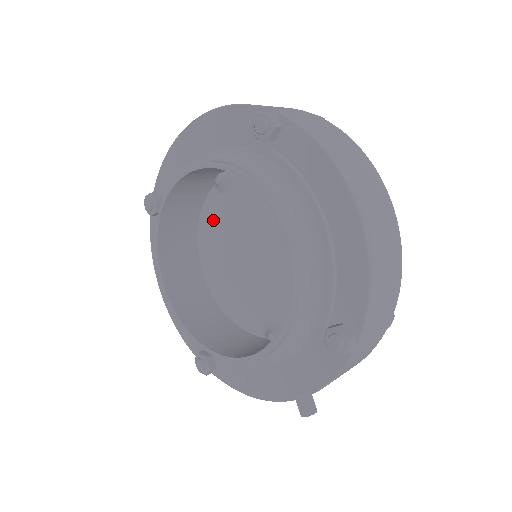
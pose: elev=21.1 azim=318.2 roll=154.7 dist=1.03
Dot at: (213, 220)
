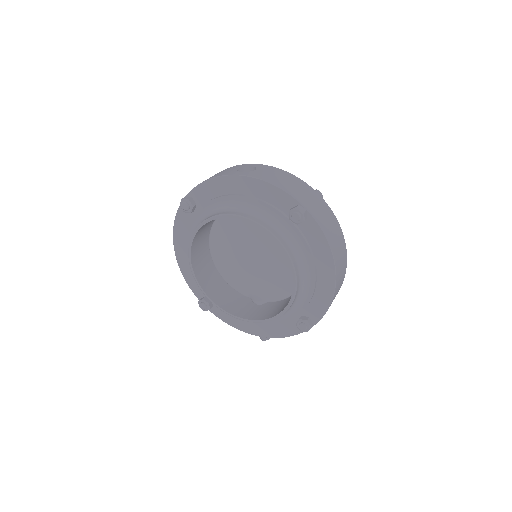
Dot at: (230, 226)
